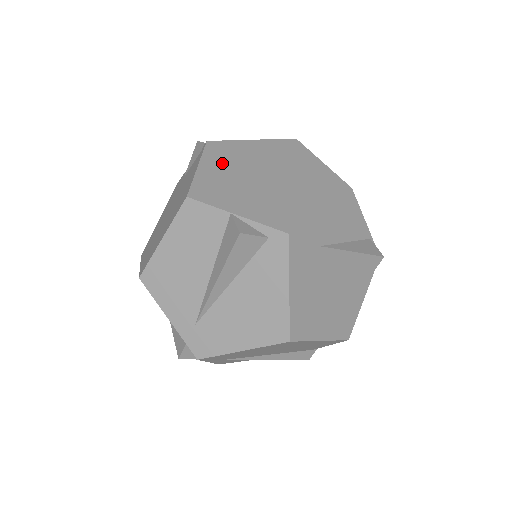
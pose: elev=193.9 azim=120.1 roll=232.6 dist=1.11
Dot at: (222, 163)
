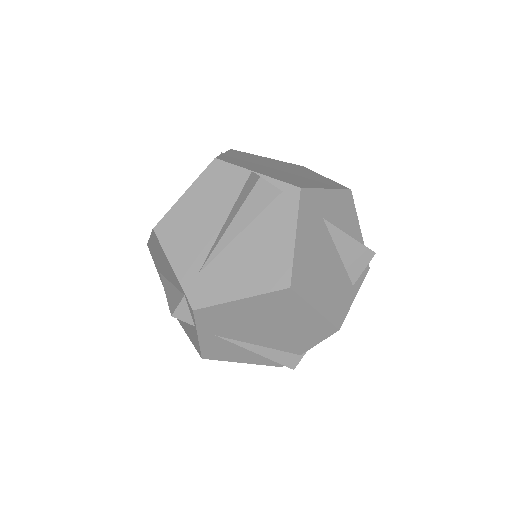
Dot at: (244, 157)
